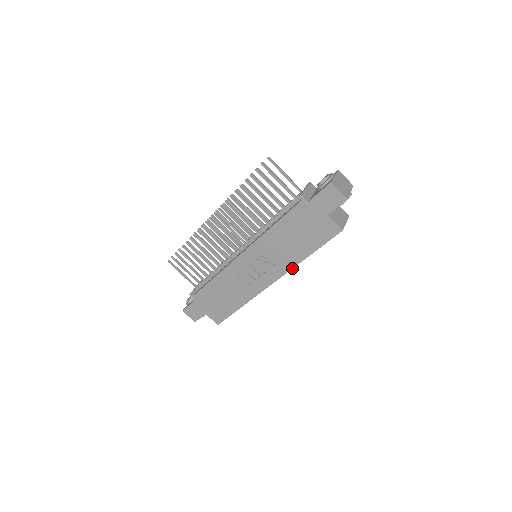
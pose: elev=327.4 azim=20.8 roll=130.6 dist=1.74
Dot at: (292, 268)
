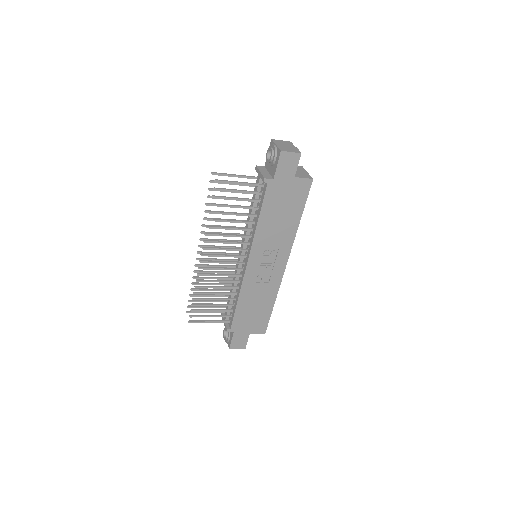
Dot at: occluded
